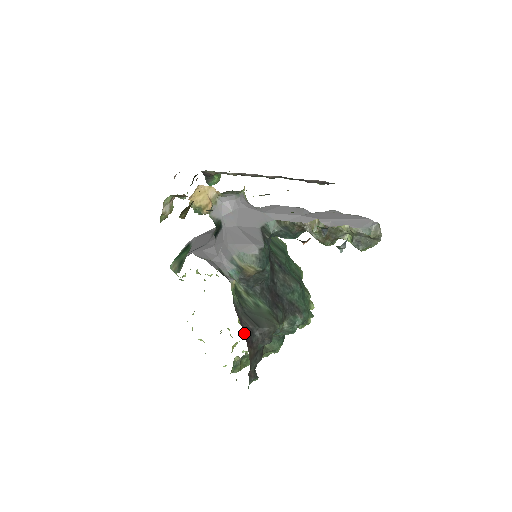
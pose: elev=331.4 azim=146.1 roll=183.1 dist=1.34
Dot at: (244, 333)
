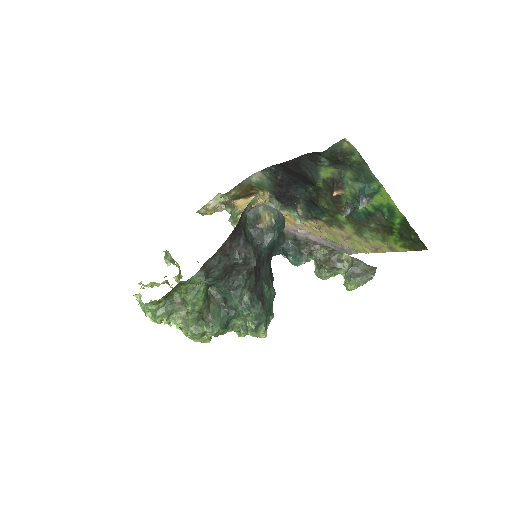
Dot at: (237, 225)
